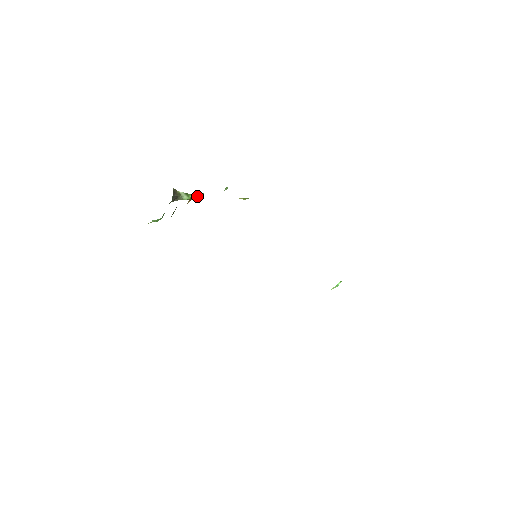
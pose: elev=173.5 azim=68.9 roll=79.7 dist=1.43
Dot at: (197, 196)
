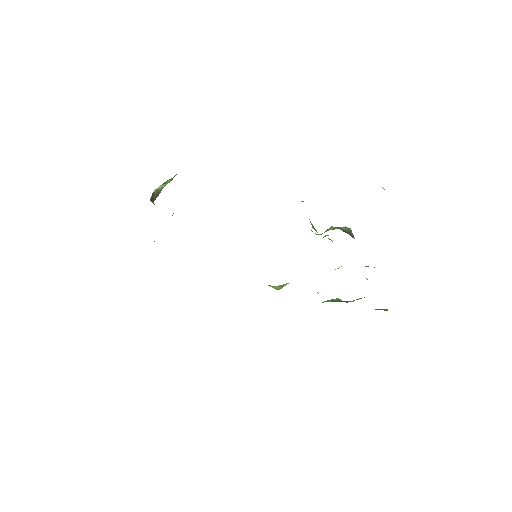
Dot at: (175, 175)
